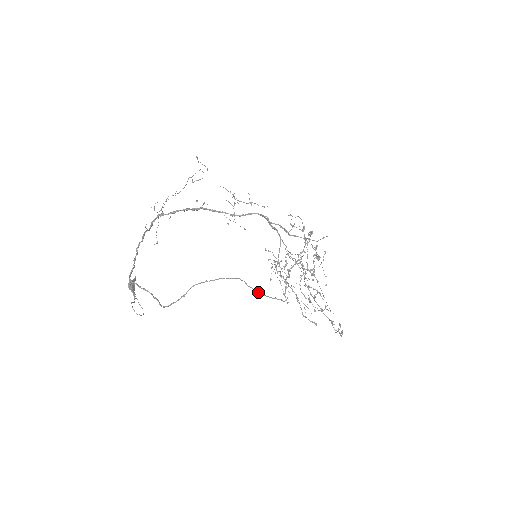
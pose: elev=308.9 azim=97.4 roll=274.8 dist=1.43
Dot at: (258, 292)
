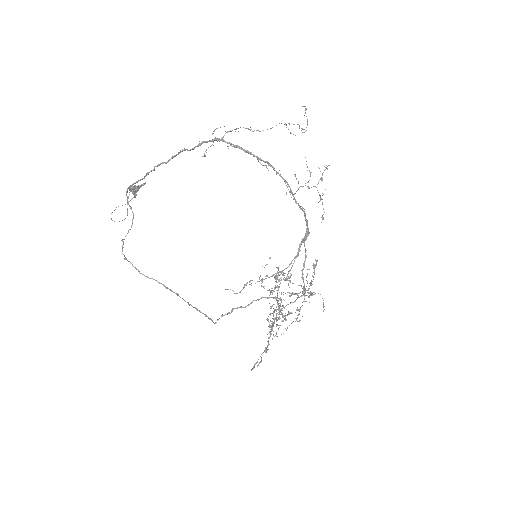
Dot at: (188, 304)
